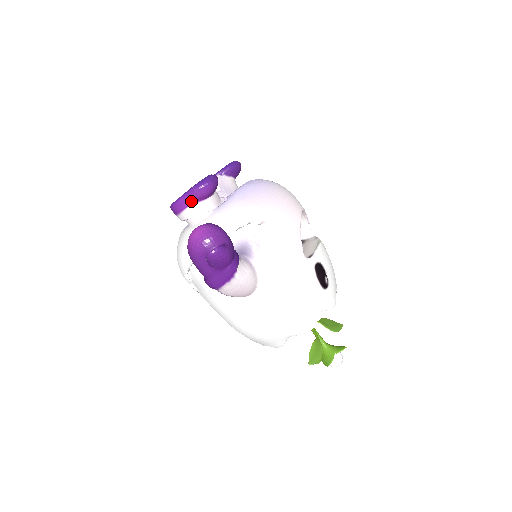
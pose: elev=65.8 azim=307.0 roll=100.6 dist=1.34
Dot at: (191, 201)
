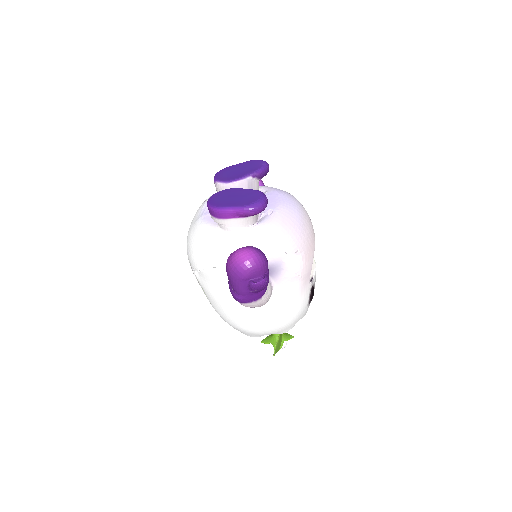
Dot at: (239, 215)
